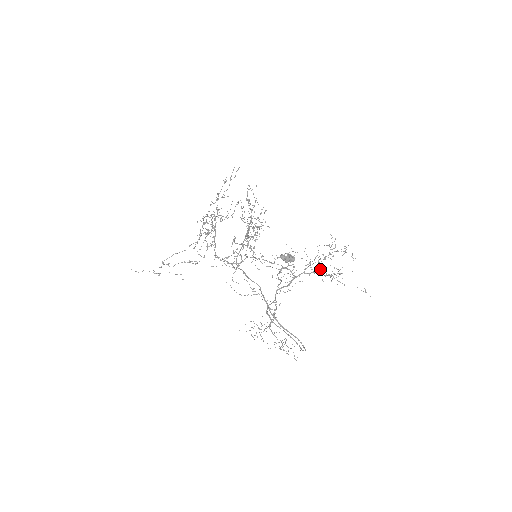
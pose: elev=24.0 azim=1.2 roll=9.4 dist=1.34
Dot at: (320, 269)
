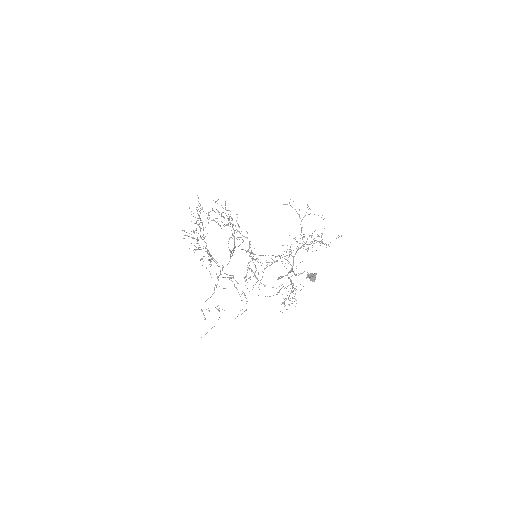
Dot at: occluded
